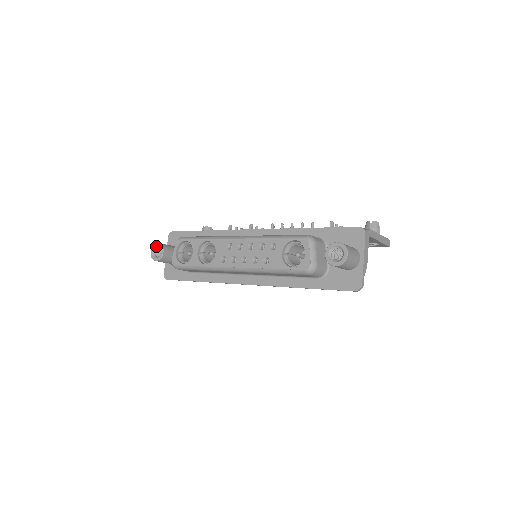
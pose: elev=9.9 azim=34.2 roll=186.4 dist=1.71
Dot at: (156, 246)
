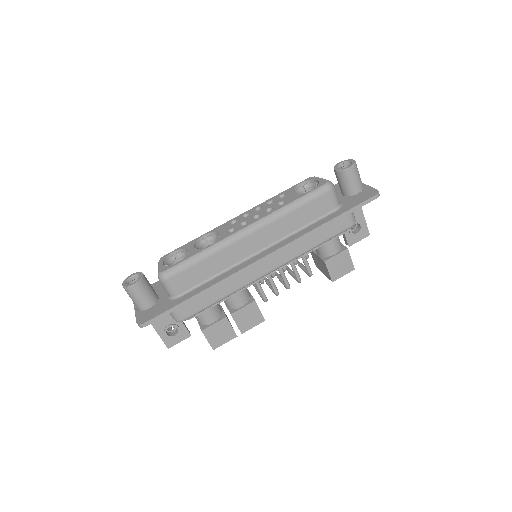
Dot at: (130, 277)
